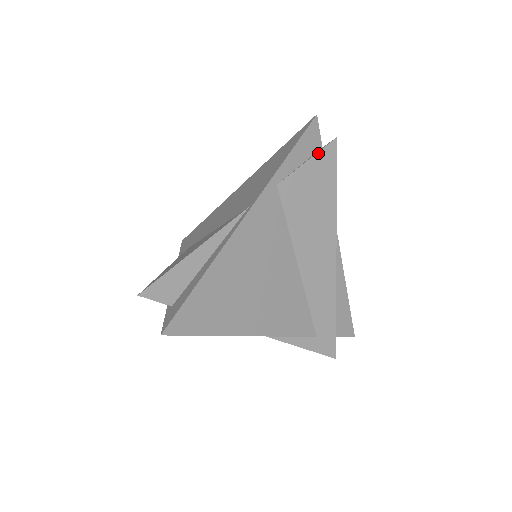
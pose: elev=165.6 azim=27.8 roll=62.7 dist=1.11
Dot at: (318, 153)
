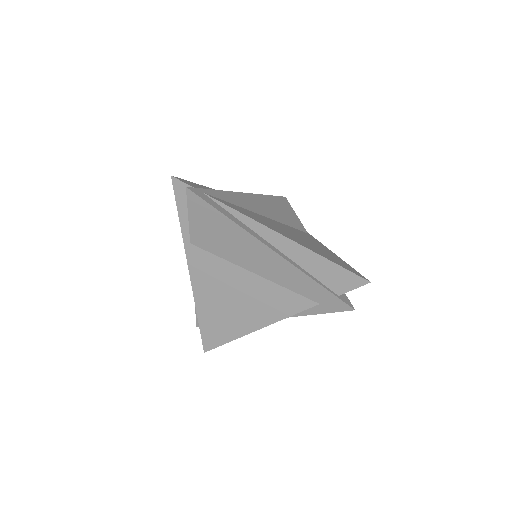
Dot at: (188, 207)
